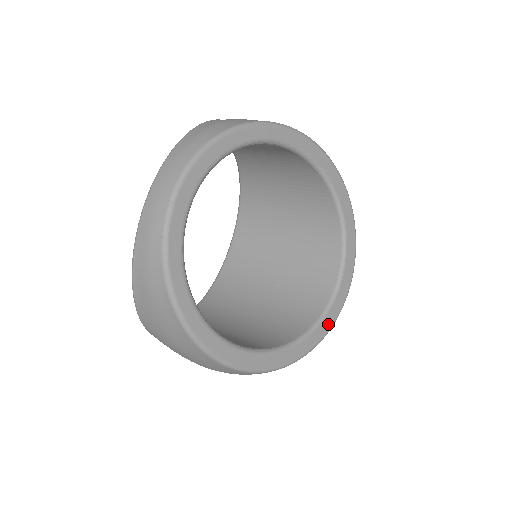
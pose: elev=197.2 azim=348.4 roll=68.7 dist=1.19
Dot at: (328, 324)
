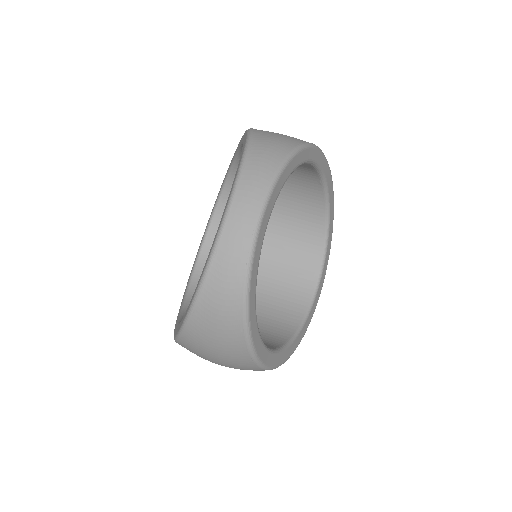
Dot at: (311, 315)
